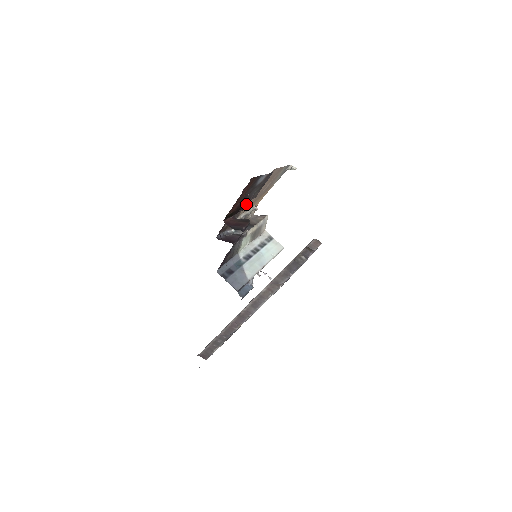
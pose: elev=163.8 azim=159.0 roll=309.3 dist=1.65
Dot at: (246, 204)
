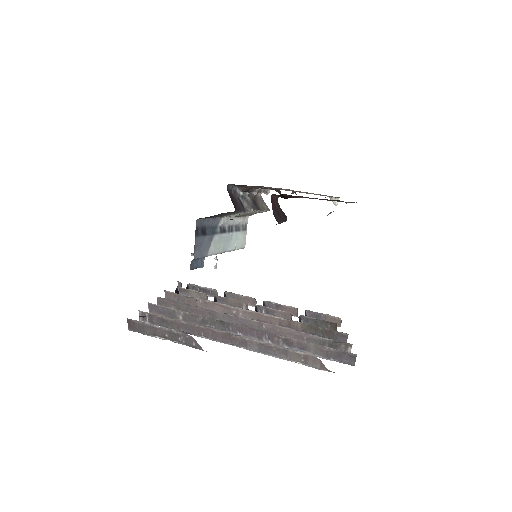
Dot at: (295, 197)
